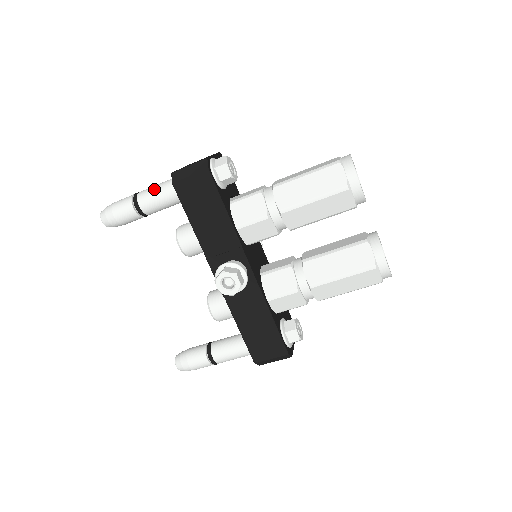
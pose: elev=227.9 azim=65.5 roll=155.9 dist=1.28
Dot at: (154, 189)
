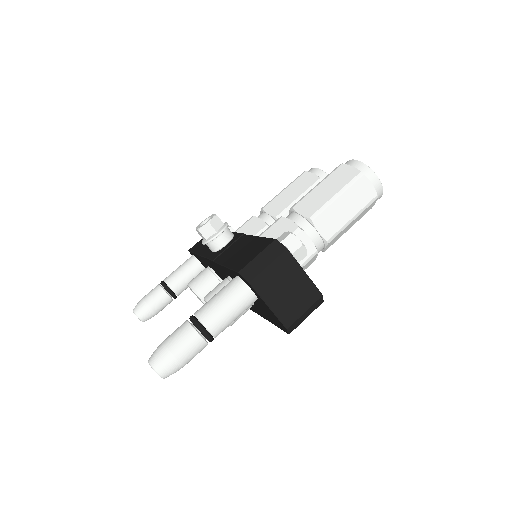
Dot at: occluded
